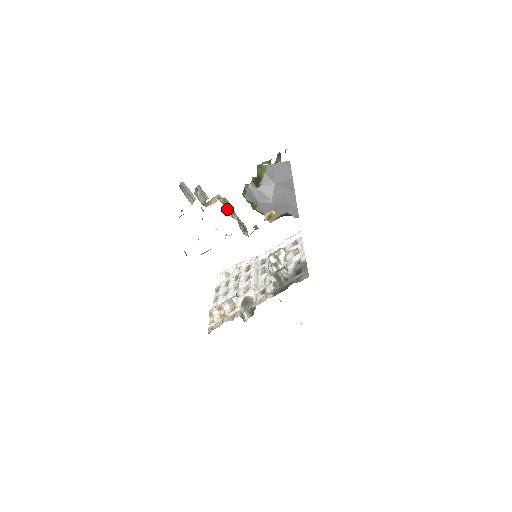
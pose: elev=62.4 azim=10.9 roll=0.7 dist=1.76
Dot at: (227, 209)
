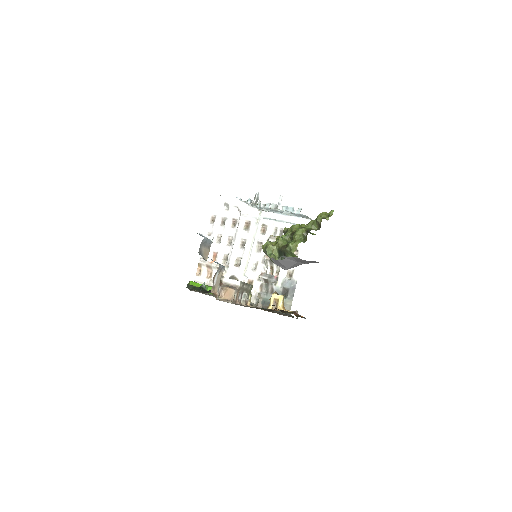
Dot at: (239, 296)
